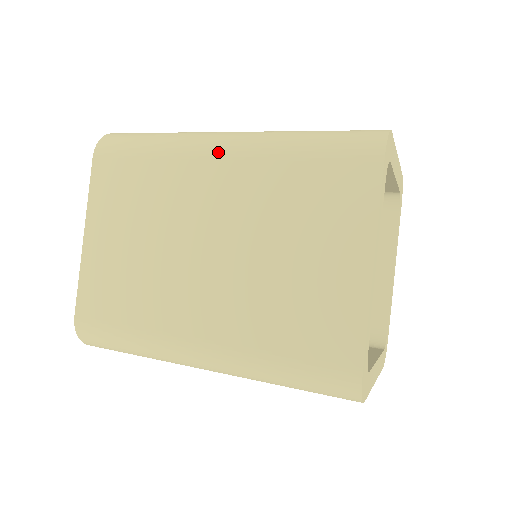
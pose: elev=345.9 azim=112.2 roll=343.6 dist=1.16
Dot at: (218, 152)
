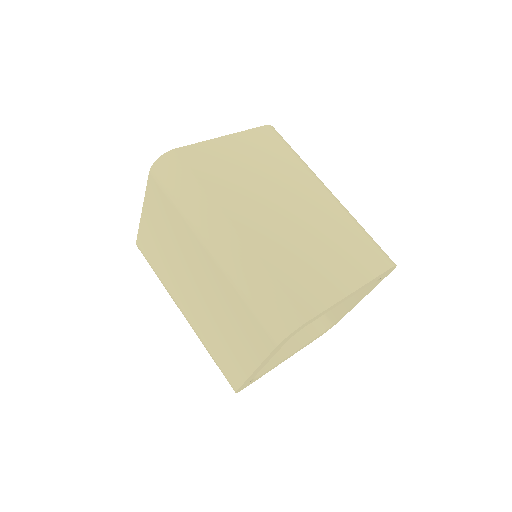
Dot at: (208, 249)
